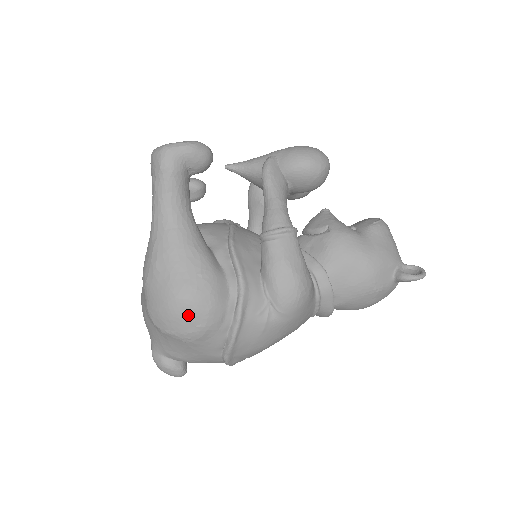
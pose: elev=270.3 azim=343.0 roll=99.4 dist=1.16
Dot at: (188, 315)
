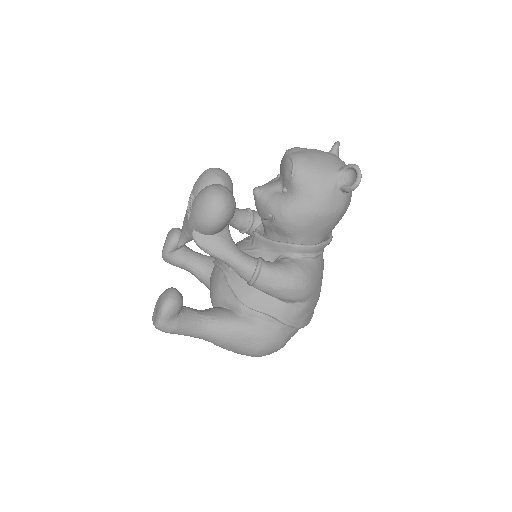
Dot at: (269, 351)
